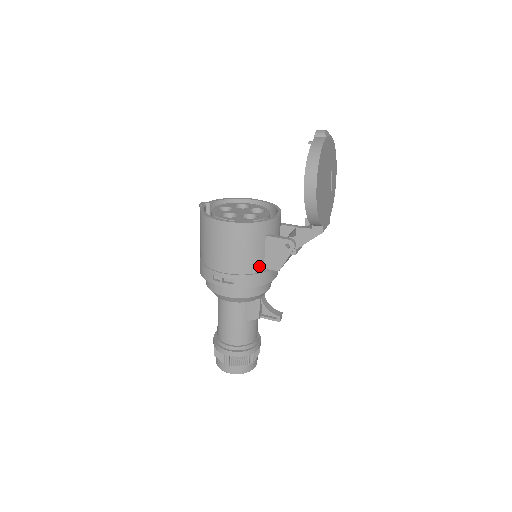
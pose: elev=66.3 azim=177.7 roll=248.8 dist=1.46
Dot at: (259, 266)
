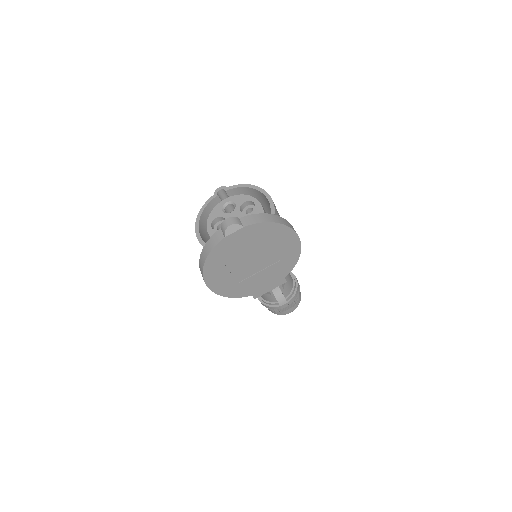
Dot at: occluded
